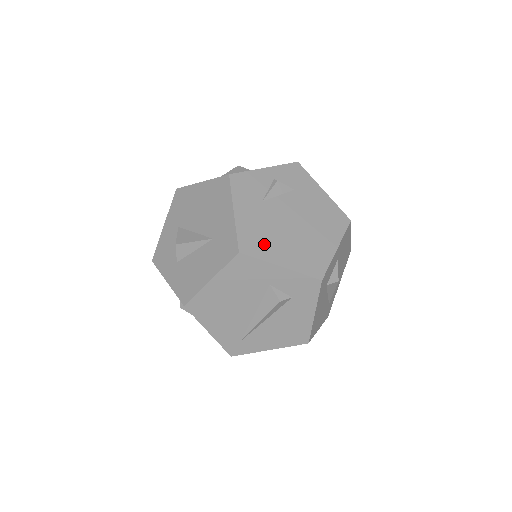
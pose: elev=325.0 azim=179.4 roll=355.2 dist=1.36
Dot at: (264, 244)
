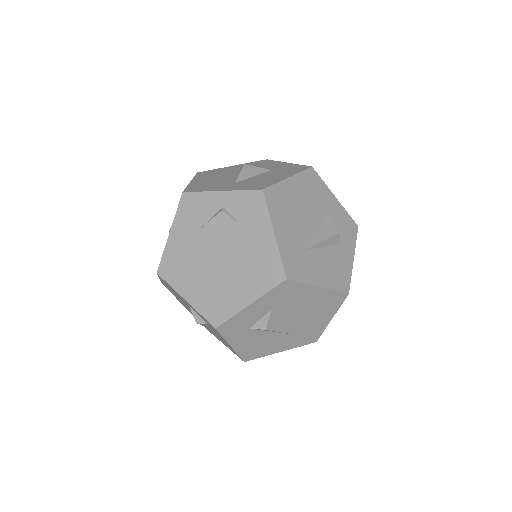
Dot at: (180, 273)
